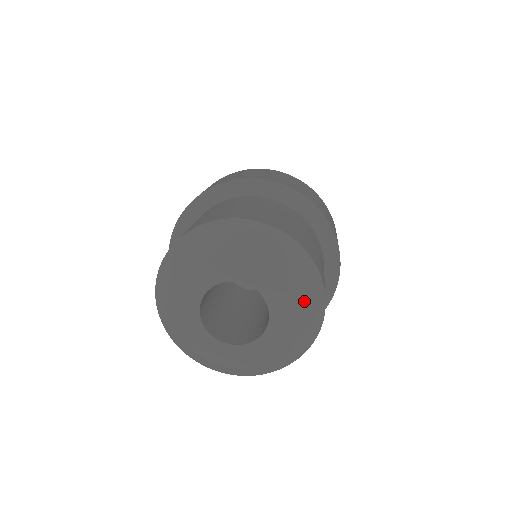
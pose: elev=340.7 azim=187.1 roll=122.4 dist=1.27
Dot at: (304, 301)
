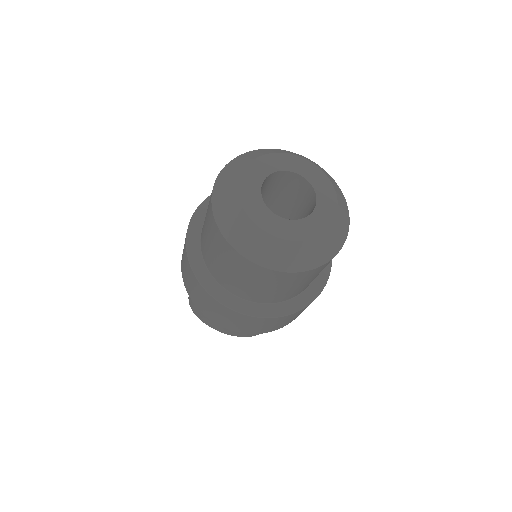
Dot at: (332, 234)
